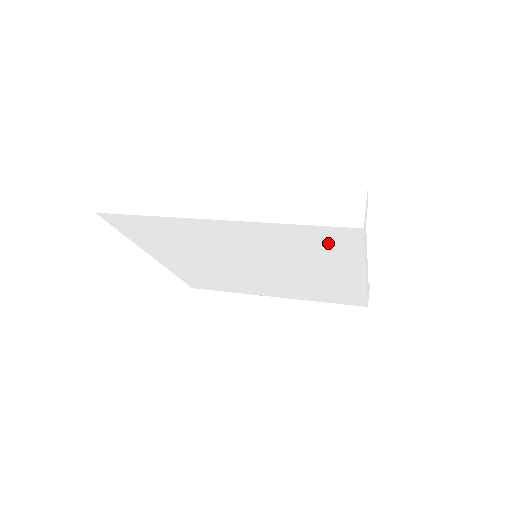
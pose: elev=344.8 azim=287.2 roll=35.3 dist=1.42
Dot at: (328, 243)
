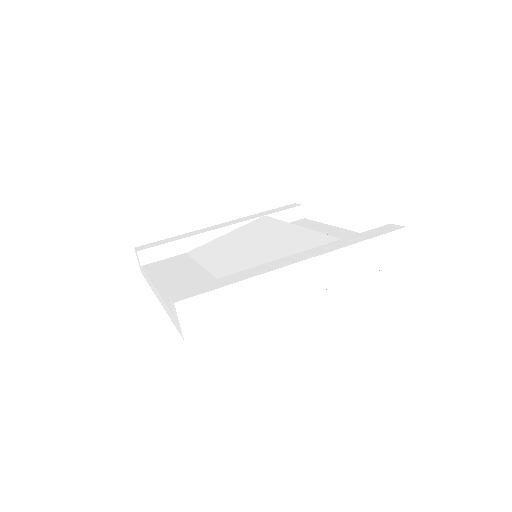
Dot at: occluded
